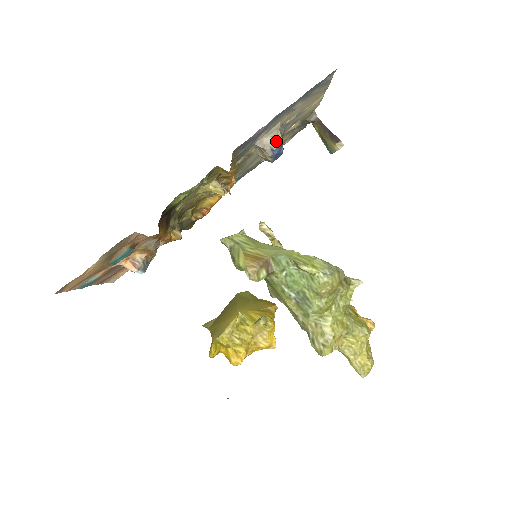
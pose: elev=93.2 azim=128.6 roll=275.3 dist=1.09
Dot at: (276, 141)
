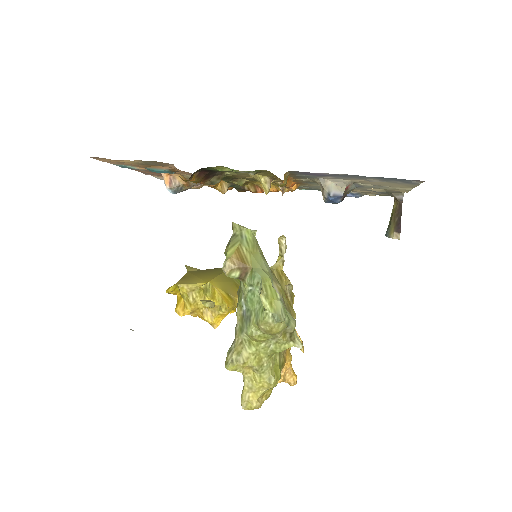
Dot at: (337, 191)
